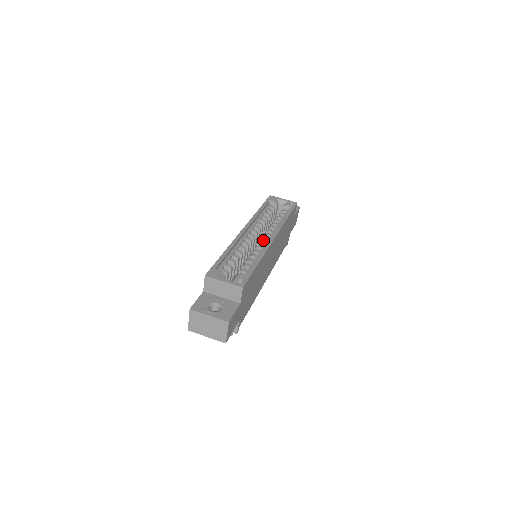
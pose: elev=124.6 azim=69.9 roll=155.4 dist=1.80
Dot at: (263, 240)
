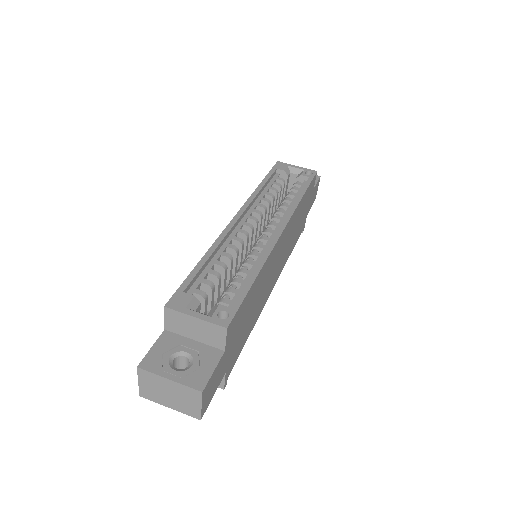
Dot at: (265, 233)
